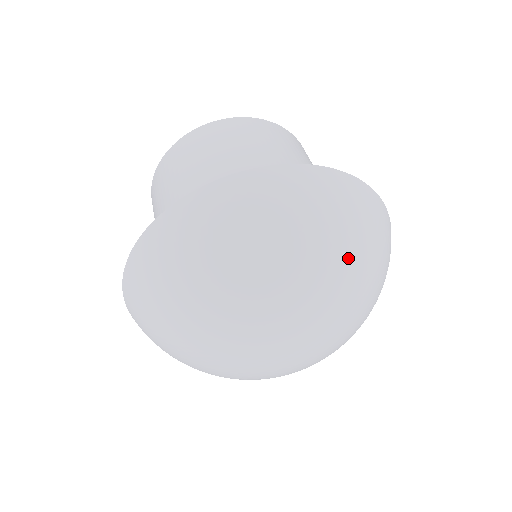
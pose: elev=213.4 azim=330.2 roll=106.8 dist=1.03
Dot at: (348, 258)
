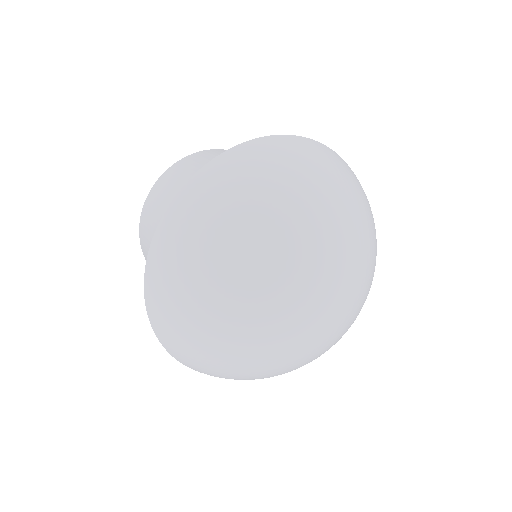
Dot at: (286, 203)
